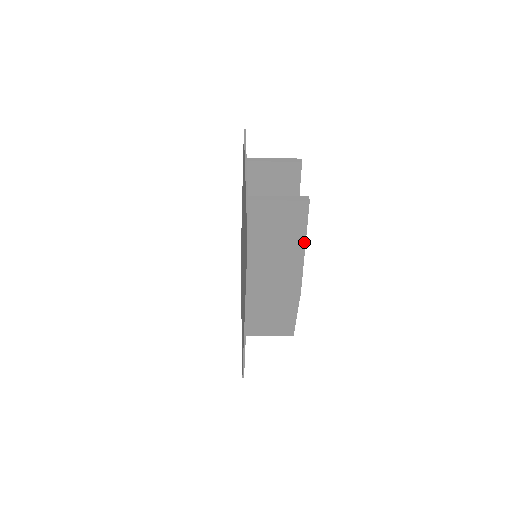
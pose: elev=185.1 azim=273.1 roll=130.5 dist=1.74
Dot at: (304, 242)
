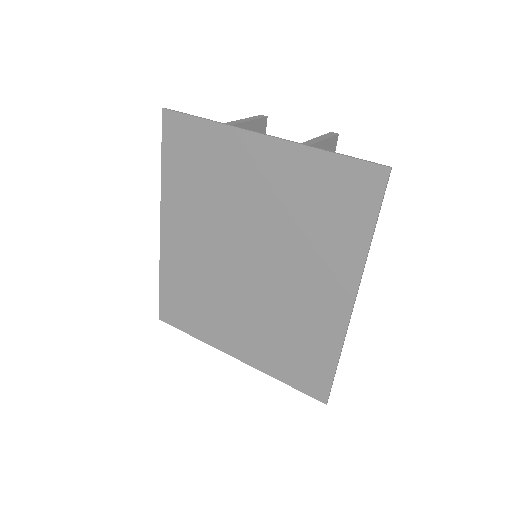
Dot at: occluded
